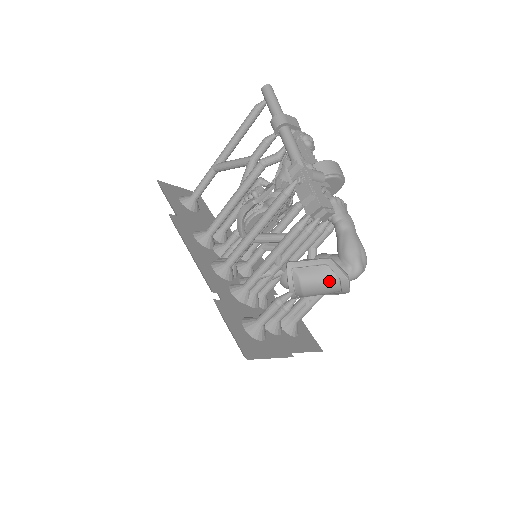
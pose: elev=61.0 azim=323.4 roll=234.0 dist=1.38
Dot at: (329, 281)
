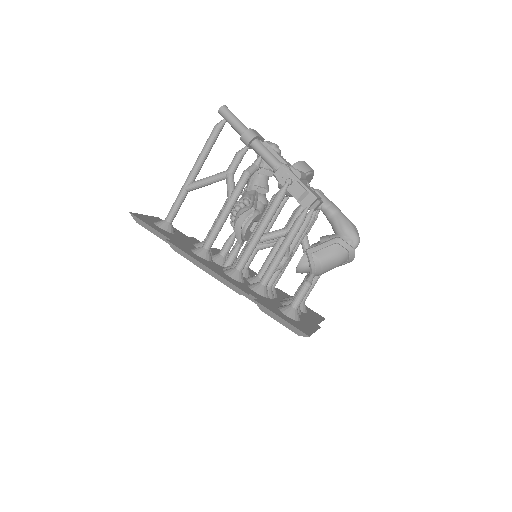
Dot at: (341, 255)
